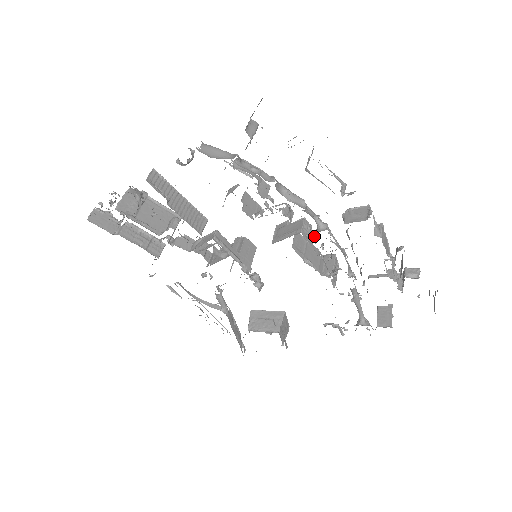
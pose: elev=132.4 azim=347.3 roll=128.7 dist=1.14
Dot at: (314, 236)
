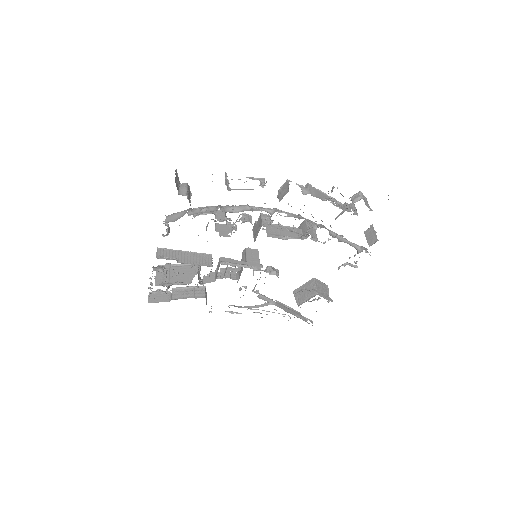
Dot at: (271, 221)
